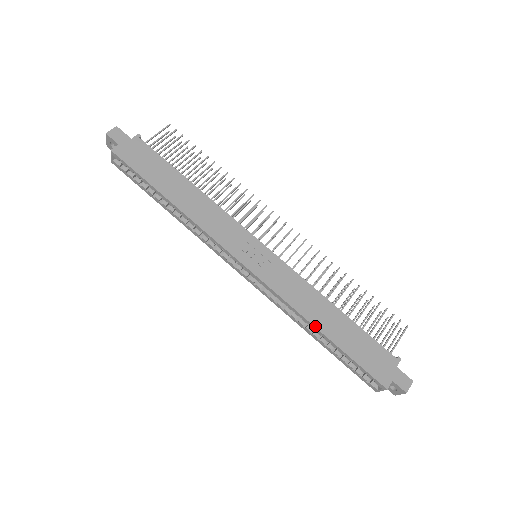
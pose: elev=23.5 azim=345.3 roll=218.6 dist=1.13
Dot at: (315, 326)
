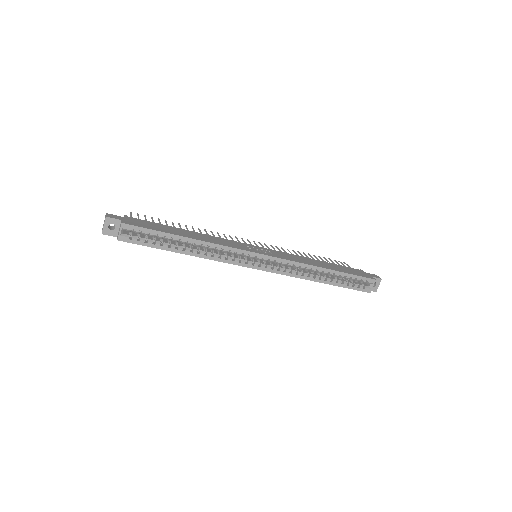
Dot at: (322, 267)
